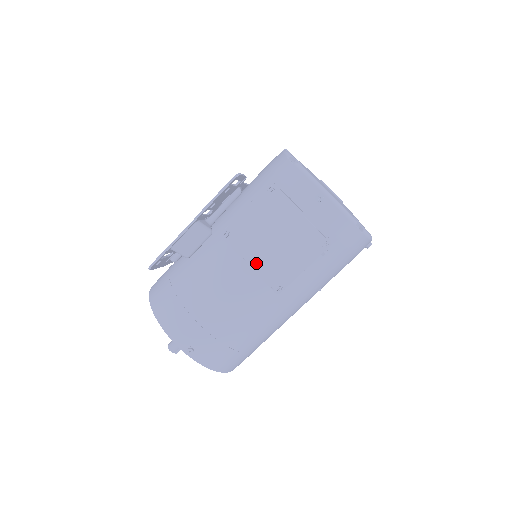
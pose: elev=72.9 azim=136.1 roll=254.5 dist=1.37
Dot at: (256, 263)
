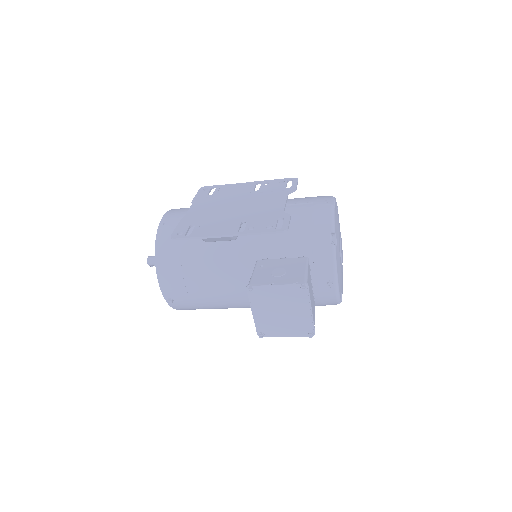
Dot at: (258, 315)
